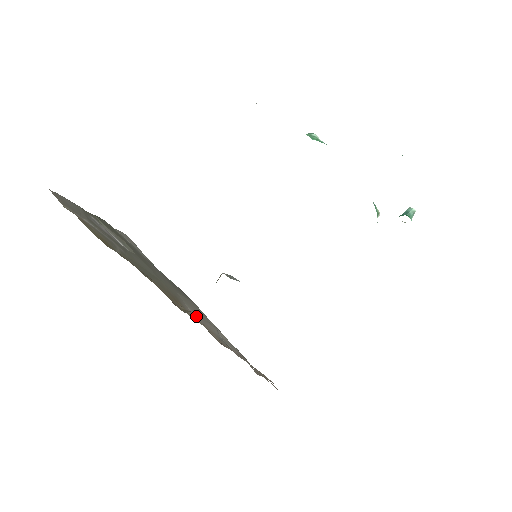
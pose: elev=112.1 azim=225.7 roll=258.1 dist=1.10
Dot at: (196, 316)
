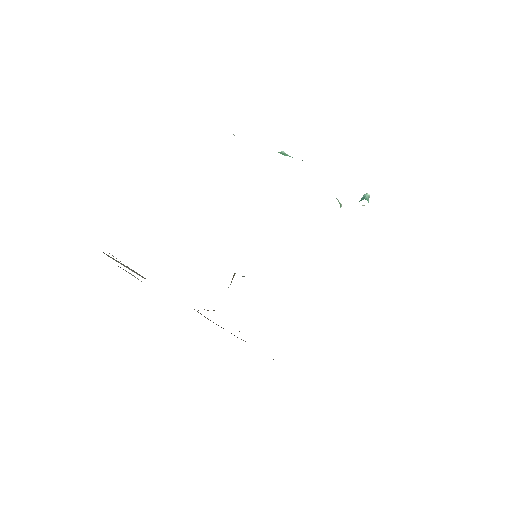
Dot at: occluded
